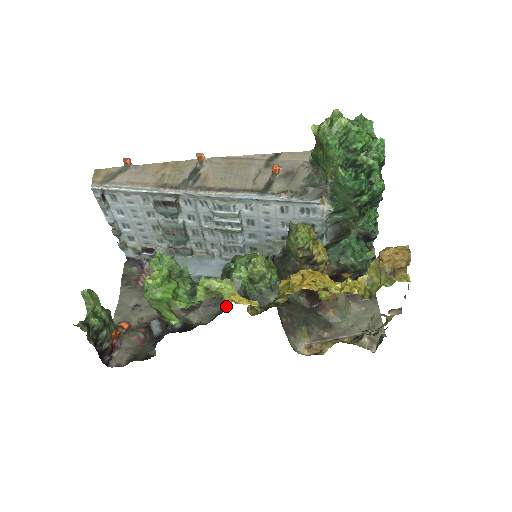
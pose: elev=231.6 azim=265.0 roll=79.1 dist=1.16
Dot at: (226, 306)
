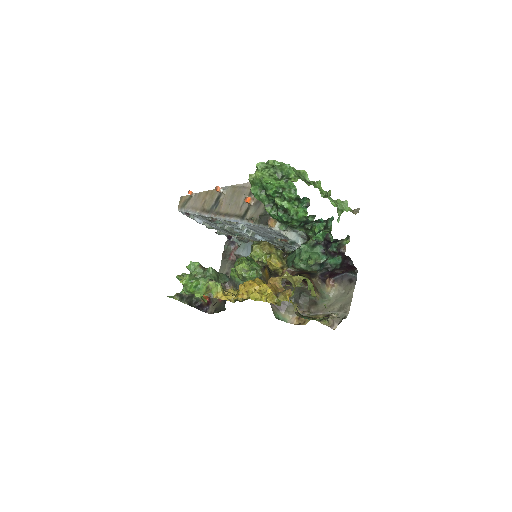
Dot at: occluded
